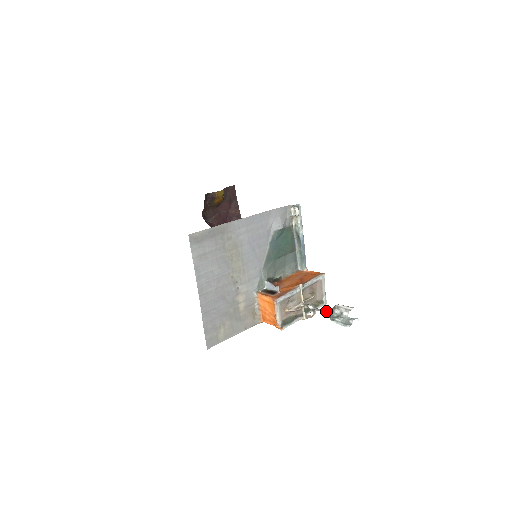
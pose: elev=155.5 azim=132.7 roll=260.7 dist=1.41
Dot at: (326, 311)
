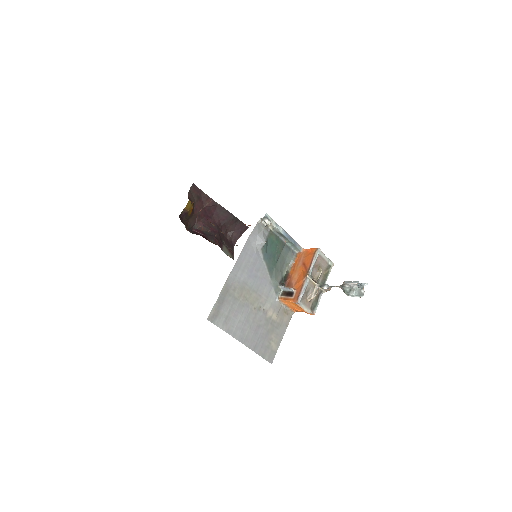
Dot at: occluded
